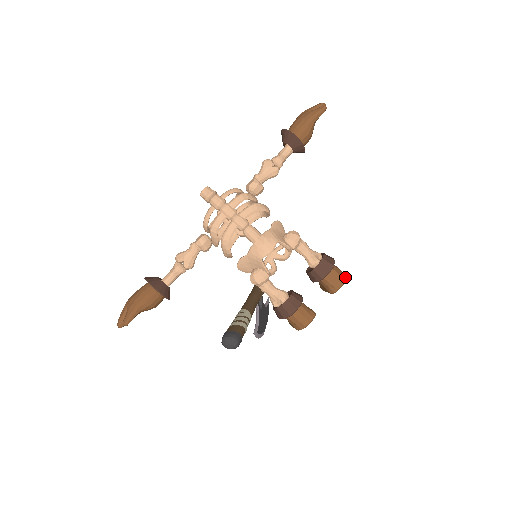
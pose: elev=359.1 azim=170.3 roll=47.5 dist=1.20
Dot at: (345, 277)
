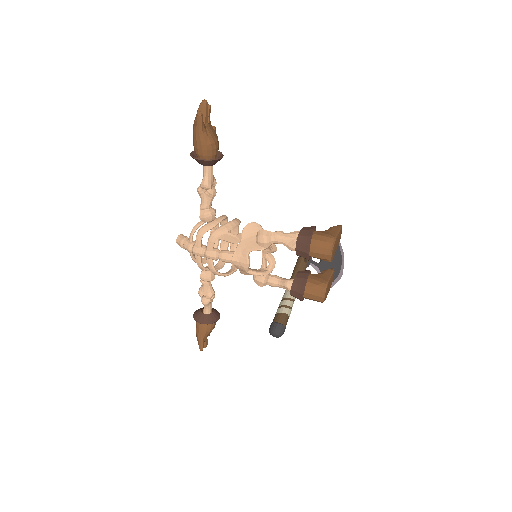
Dot at: (330, 245)
